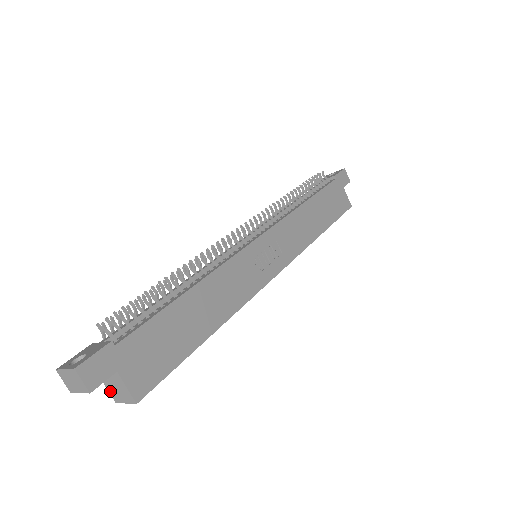
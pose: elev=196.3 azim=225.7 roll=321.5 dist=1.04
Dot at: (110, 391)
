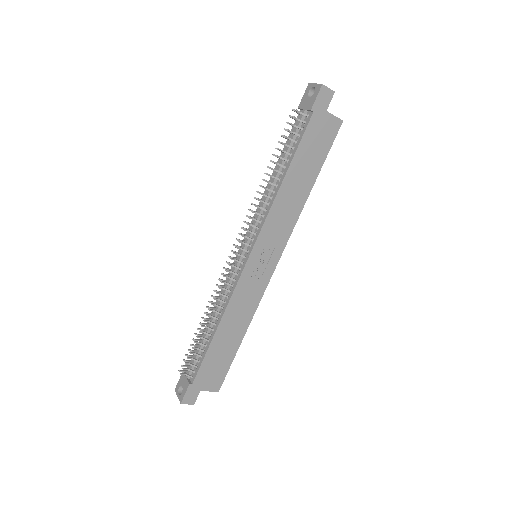
Dot at: occluded
